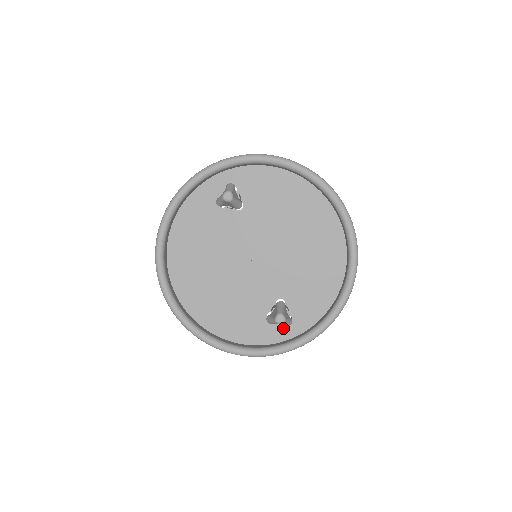
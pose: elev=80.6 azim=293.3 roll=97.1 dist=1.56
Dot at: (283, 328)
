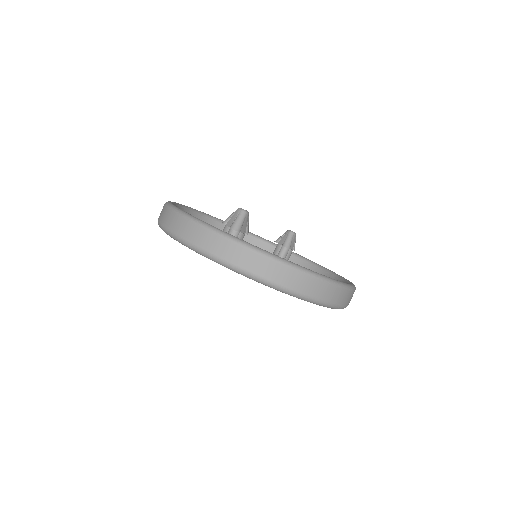
Dot at: occluded
